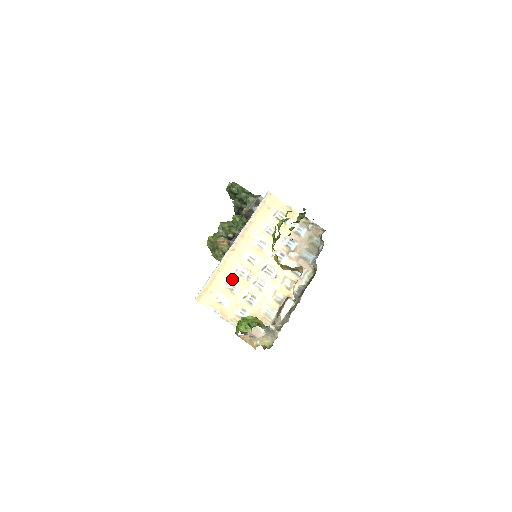
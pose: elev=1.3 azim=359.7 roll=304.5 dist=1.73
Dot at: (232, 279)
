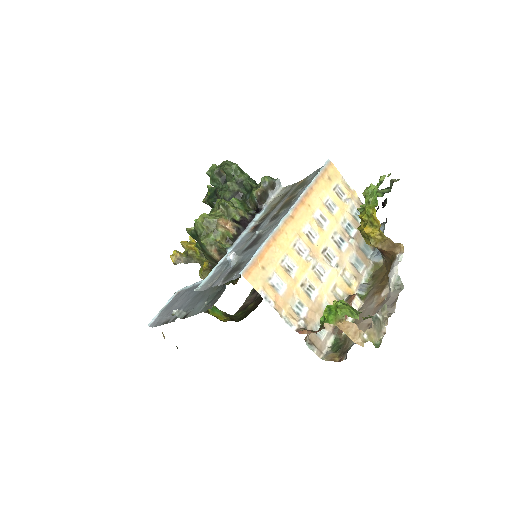
Dot at: (289, 255)
